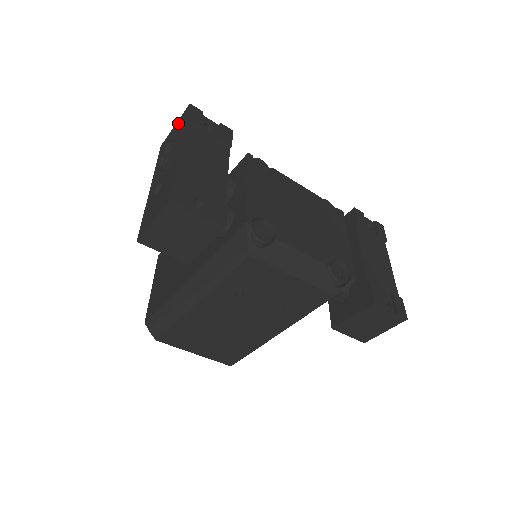
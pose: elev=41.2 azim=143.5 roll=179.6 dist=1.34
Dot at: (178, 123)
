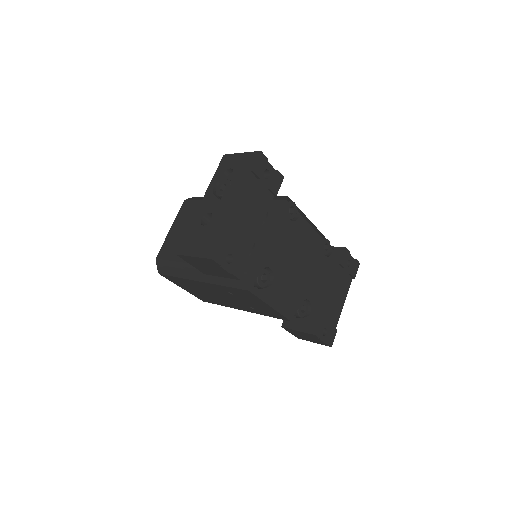
Dot at: (245, 158)
